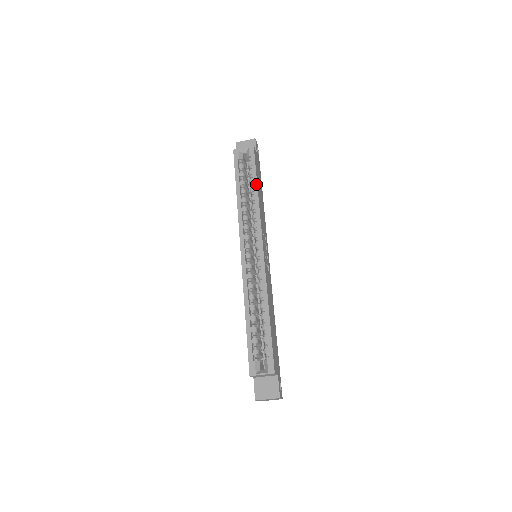
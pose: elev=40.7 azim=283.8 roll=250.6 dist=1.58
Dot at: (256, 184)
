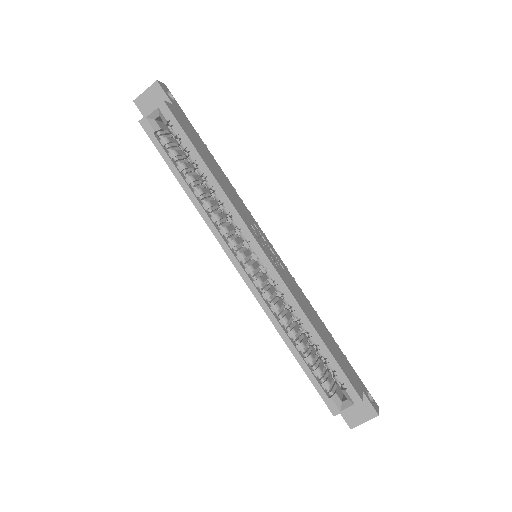
Dot at: (202, 162)
